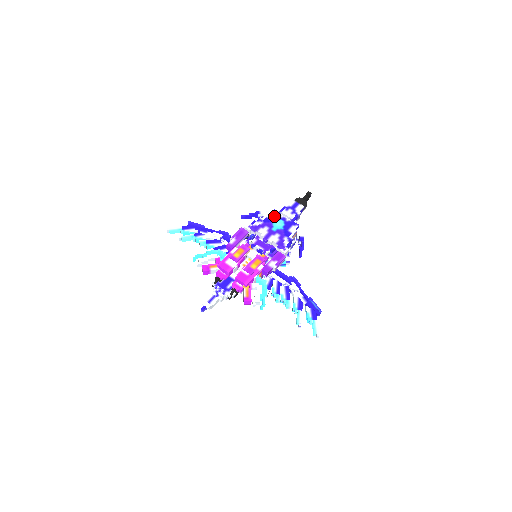
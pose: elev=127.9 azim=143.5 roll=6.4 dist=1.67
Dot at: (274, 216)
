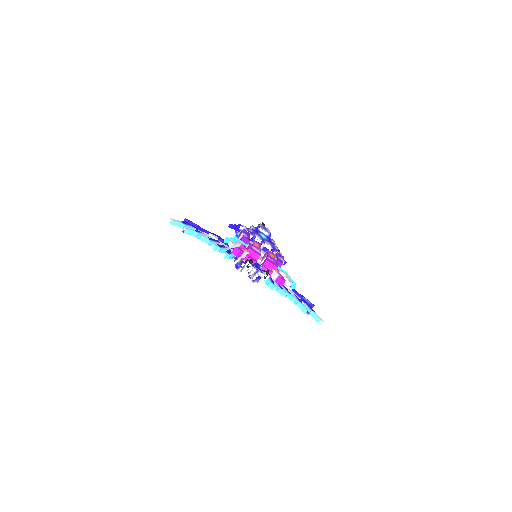
Dot at: (256, 230)
